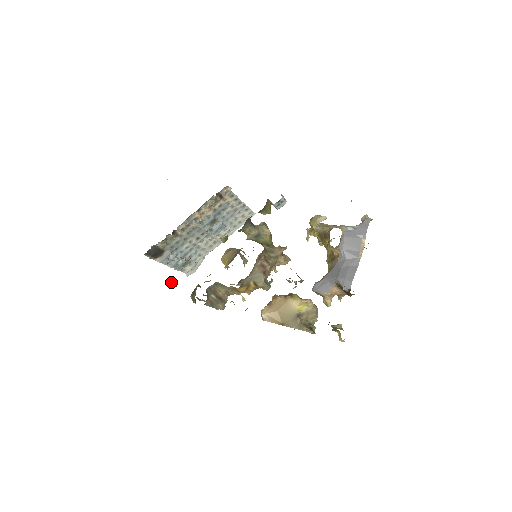
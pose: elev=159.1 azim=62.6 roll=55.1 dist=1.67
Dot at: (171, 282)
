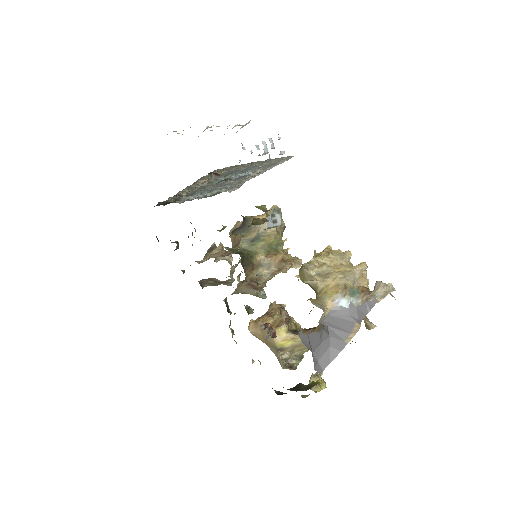
Dot at: occluded
